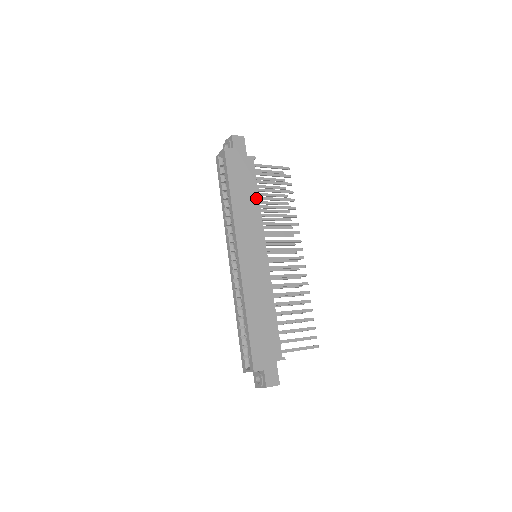
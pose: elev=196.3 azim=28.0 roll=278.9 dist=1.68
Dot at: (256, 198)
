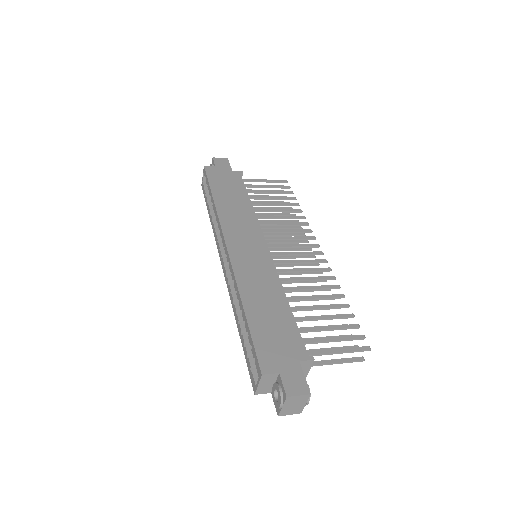
Dot at: (246, 200)
